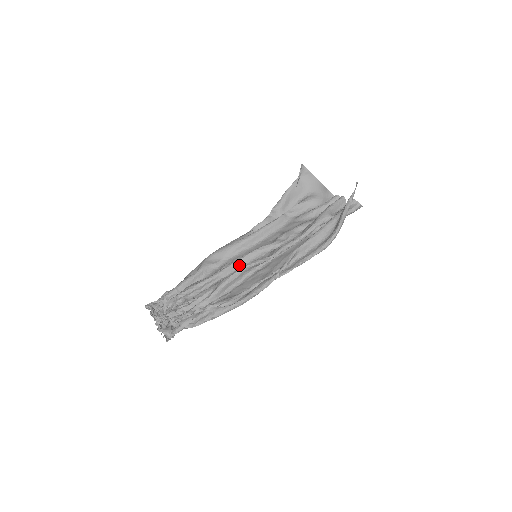
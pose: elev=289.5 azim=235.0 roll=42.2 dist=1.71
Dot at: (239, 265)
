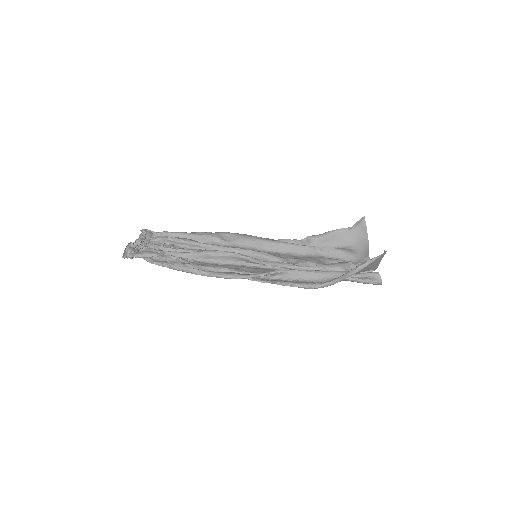
Dot at: occluded
